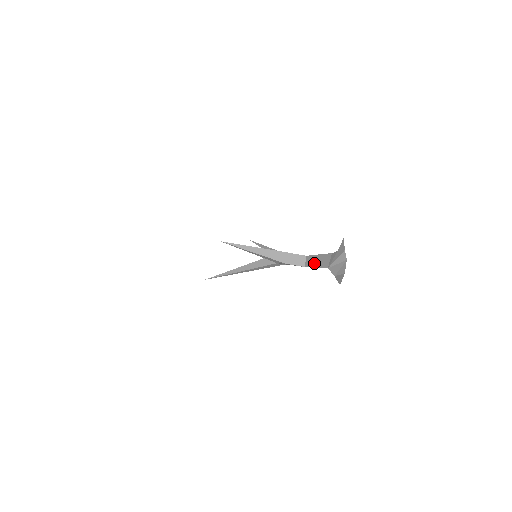
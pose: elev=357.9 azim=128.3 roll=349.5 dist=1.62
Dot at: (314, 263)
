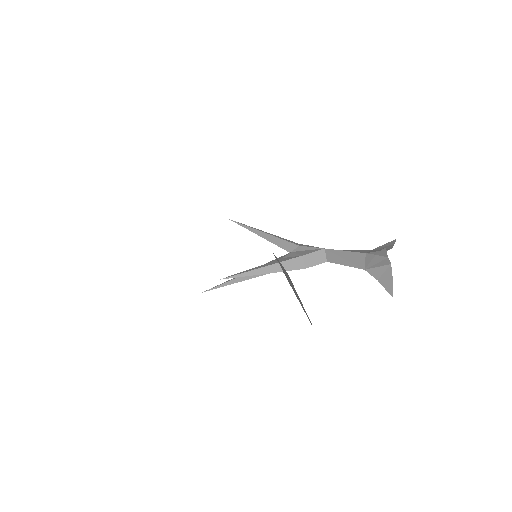
Dot at: (340, 260)
